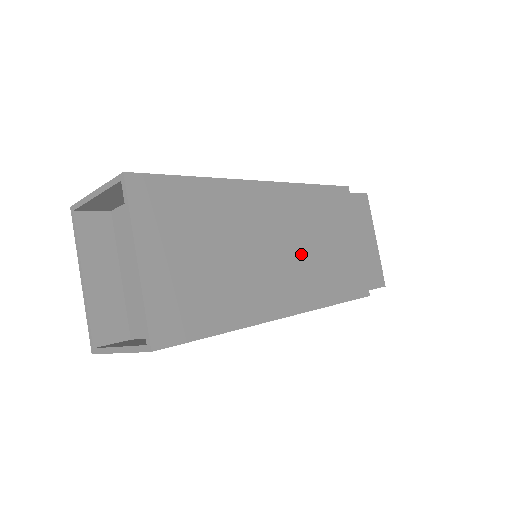
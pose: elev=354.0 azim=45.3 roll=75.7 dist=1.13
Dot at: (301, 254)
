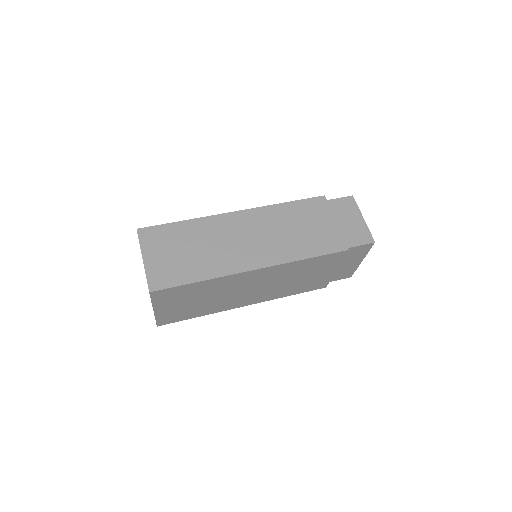
Dot at: (271, 287)
